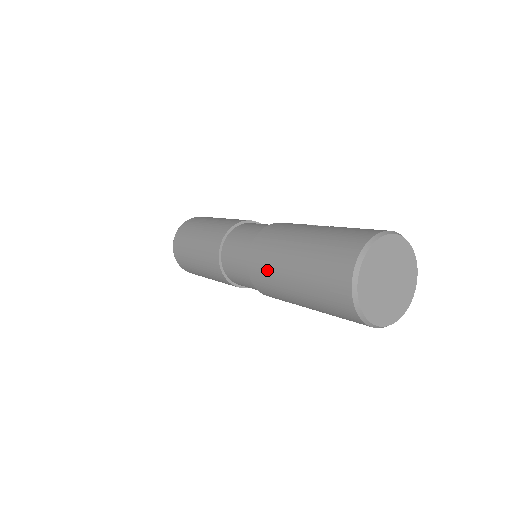
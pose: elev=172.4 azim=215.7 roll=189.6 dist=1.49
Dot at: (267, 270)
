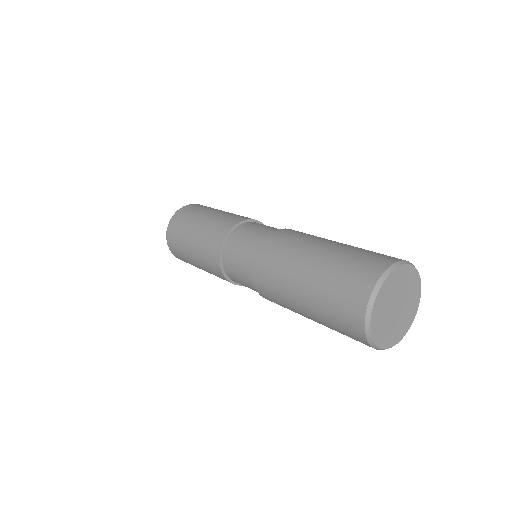
Dot at: (283, 252)
